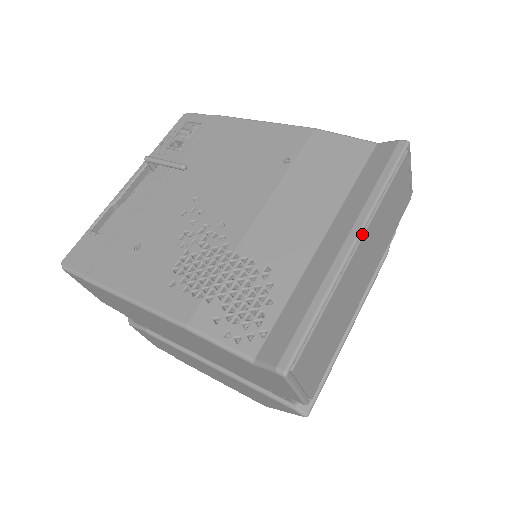
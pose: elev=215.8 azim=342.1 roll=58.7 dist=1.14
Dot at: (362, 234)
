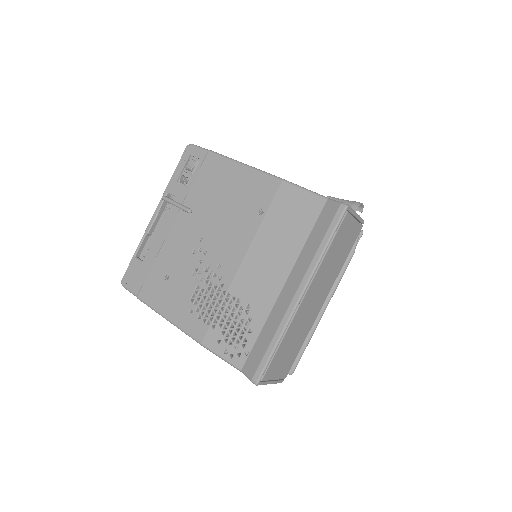
Dot at: (308, 286)
